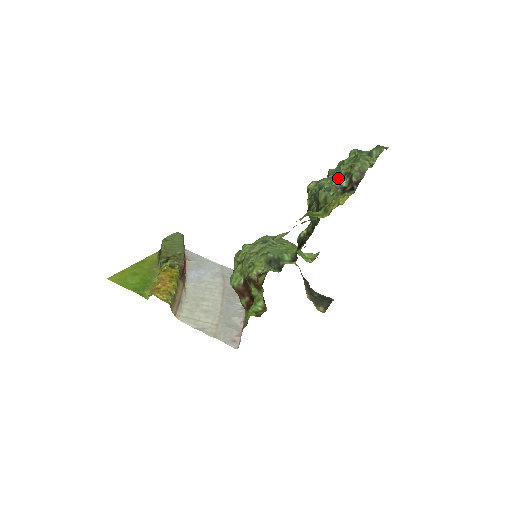
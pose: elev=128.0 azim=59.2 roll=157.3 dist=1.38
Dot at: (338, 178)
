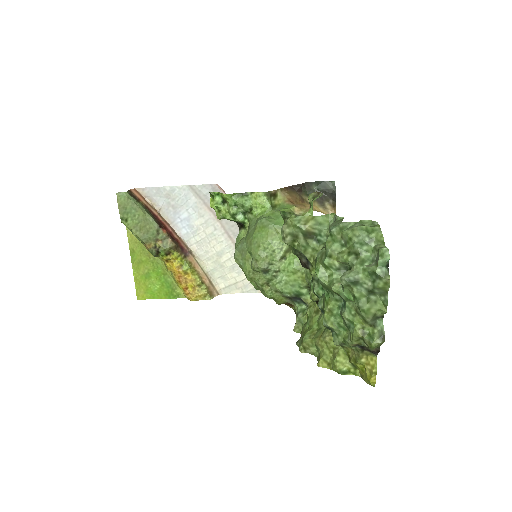
Dot at: occluded
